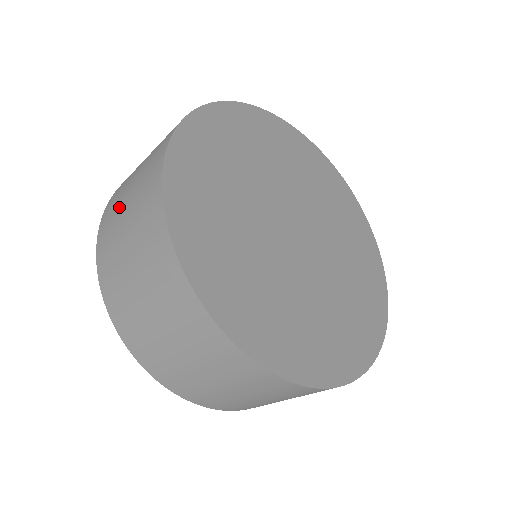
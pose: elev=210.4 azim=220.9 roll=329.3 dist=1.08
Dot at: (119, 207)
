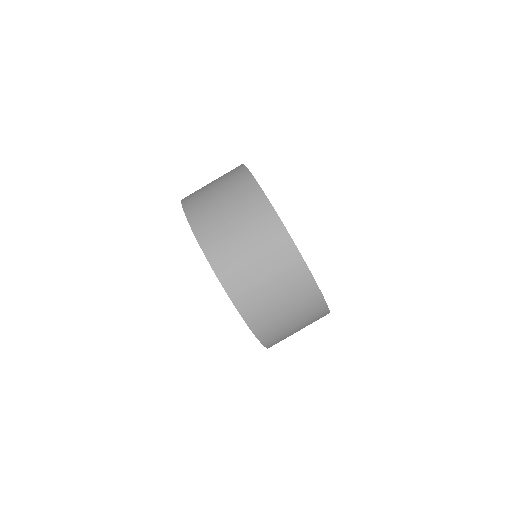
Dot at: (214, 210)
